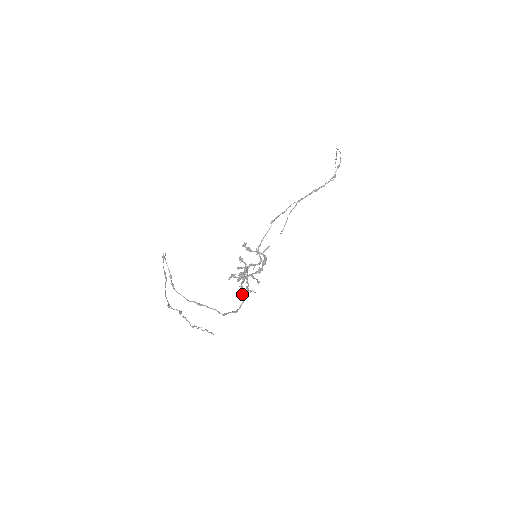
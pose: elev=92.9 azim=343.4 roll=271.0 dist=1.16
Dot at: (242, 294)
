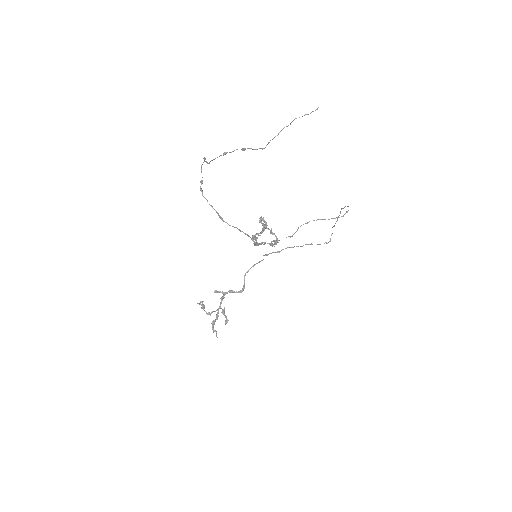
Dot at: occluded
